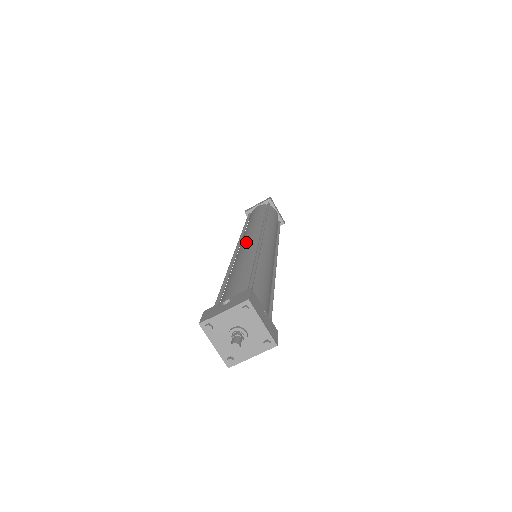
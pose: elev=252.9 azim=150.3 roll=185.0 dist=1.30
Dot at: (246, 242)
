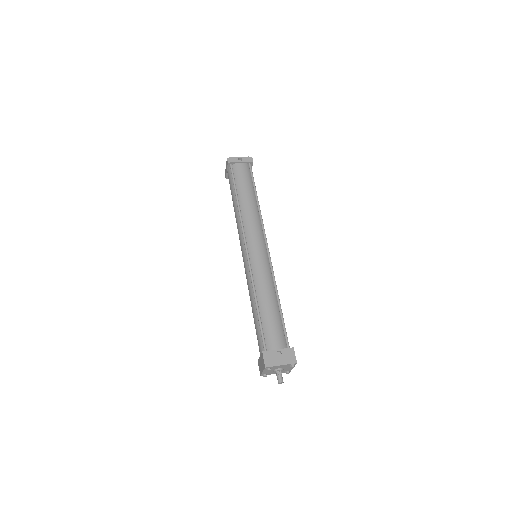
Dot at: (259, 253)
